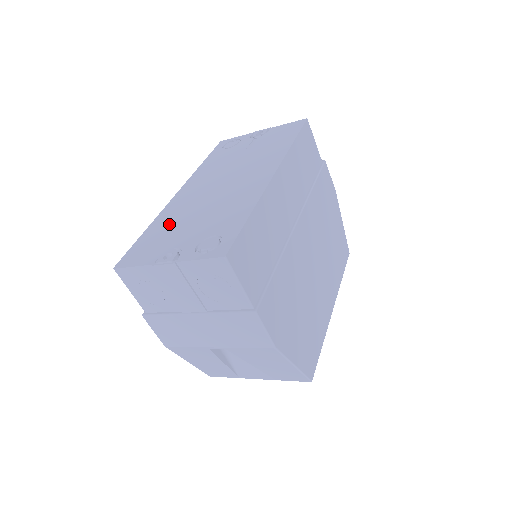
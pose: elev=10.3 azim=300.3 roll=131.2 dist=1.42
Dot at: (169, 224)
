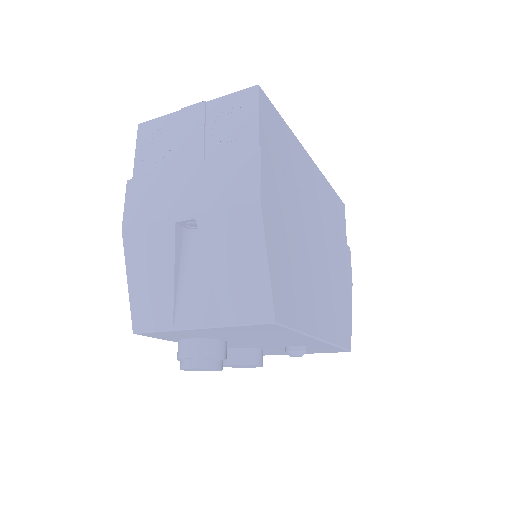
Dot at: occluded
